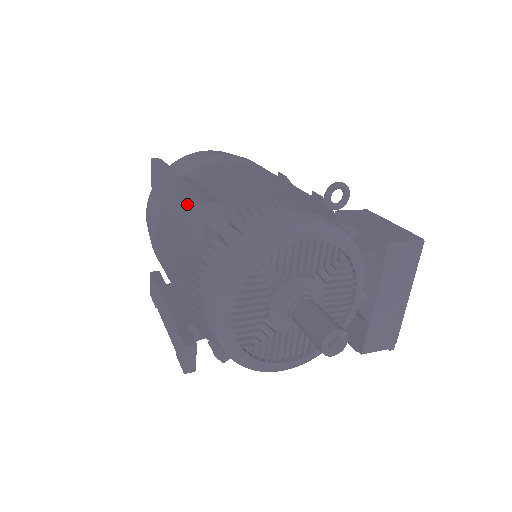
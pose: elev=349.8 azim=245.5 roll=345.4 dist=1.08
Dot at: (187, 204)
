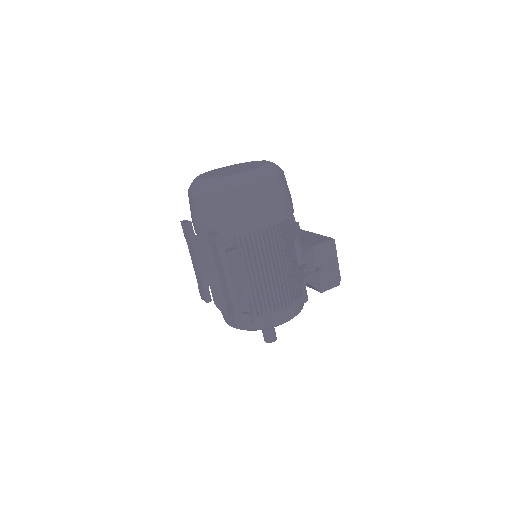
Dot at: (233, 319)
